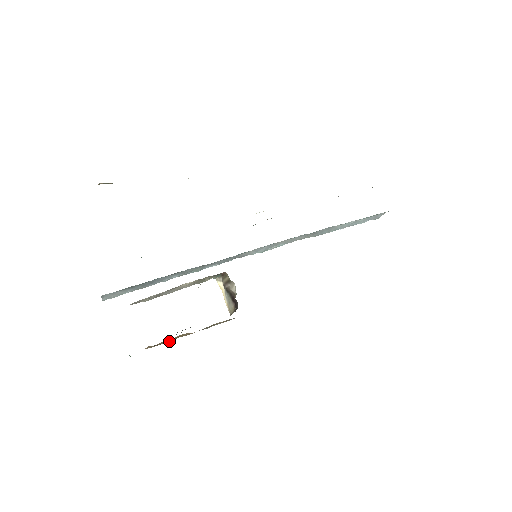
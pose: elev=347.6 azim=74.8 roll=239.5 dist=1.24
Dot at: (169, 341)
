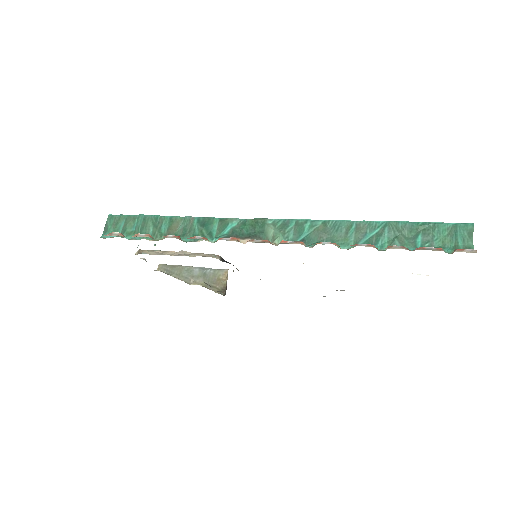
Dot at: (178, 267)
